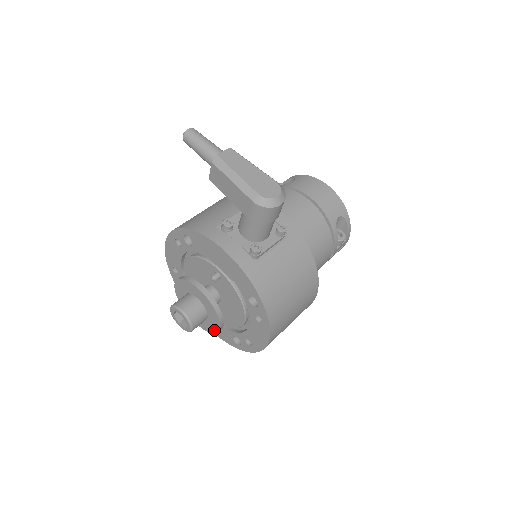
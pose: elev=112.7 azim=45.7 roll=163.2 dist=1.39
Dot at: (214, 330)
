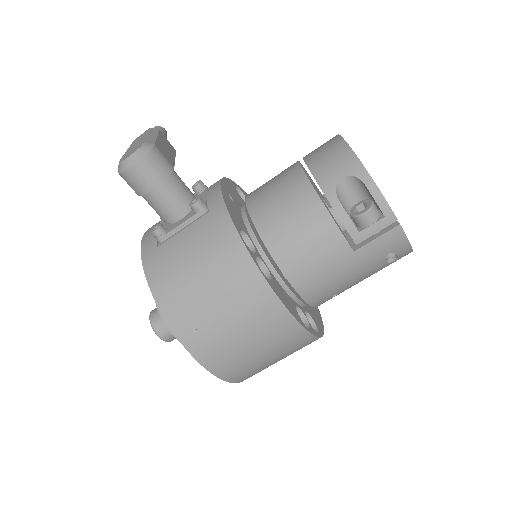
Dot at: occluded
